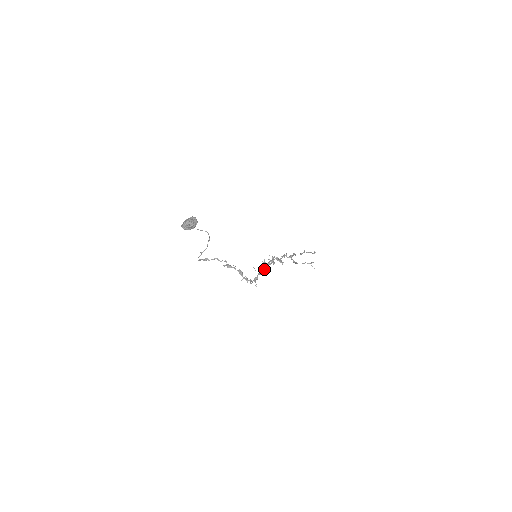
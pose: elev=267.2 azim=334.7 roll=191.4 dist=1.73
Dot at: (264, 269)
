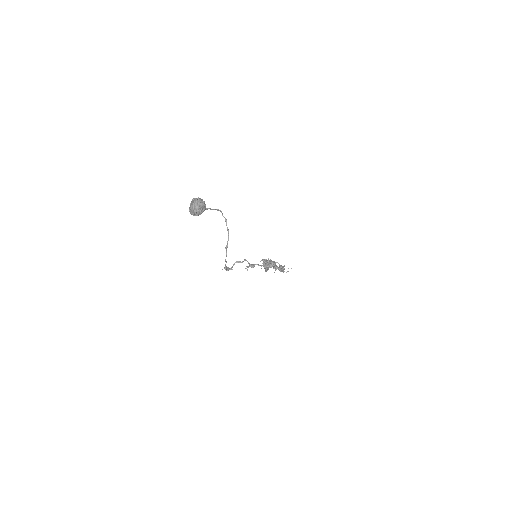
Dot at: (274, 263)
